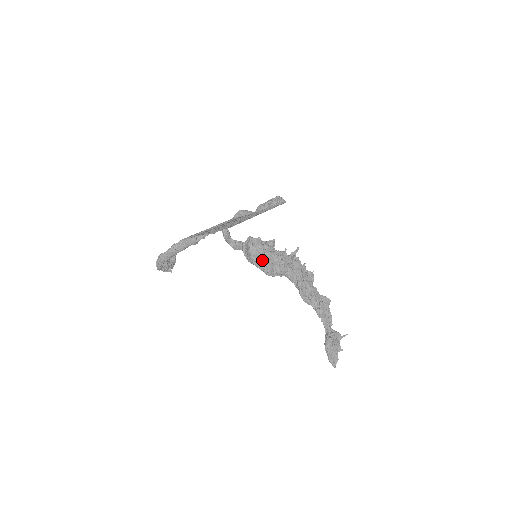
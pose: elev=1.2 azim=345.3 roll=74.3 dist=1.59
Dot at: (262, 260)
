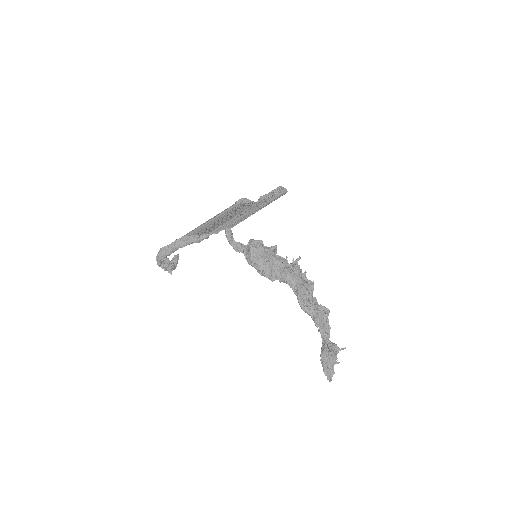
Dot at: (262, 261)
